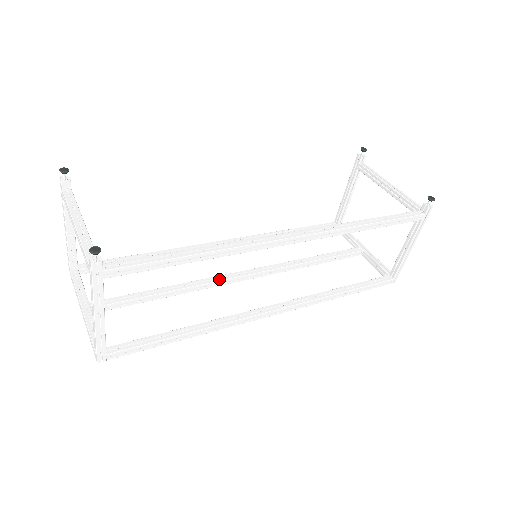
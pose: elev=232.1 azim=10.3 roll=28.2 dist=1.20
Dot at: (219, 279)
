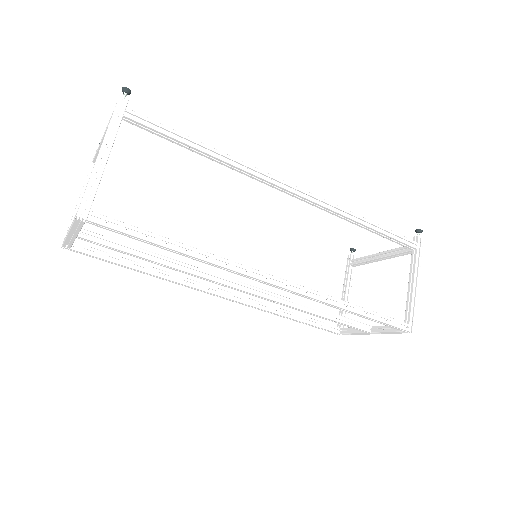
Dot at: (216, 274)
